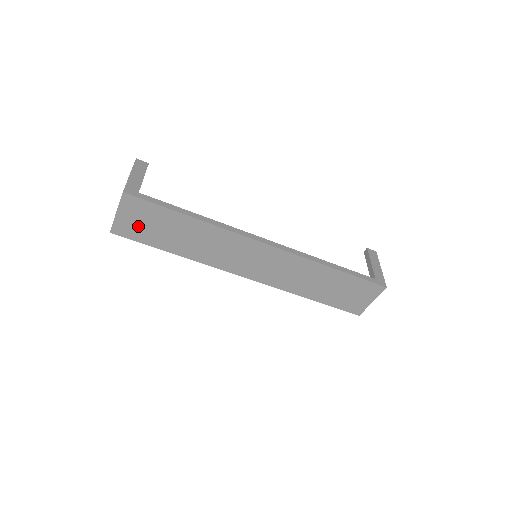
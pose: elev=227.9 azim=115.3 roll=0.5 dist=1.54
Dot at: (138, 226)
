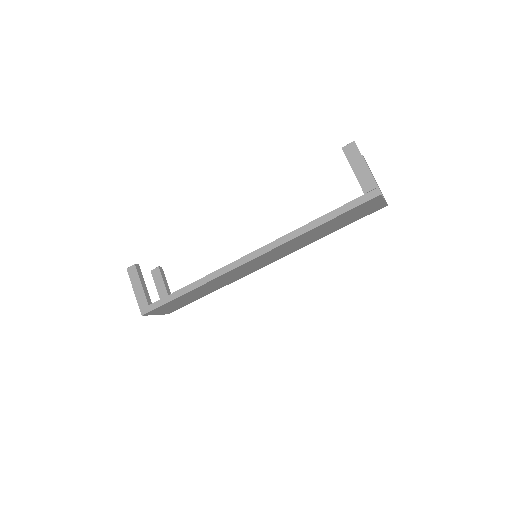
Dot at: (174, 307)
